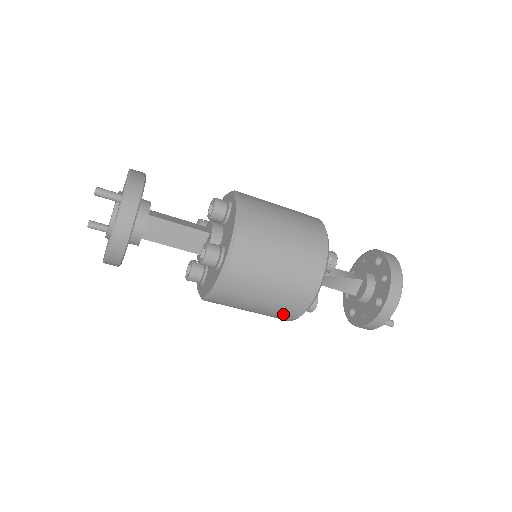
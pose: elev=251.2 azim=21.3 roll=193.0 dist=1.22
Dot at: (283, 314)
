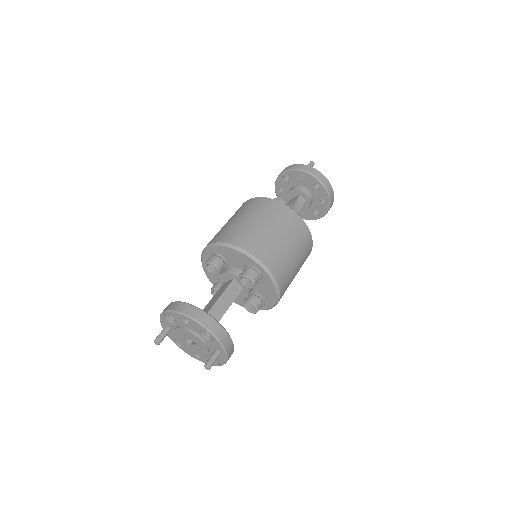
Dot at: occluded
